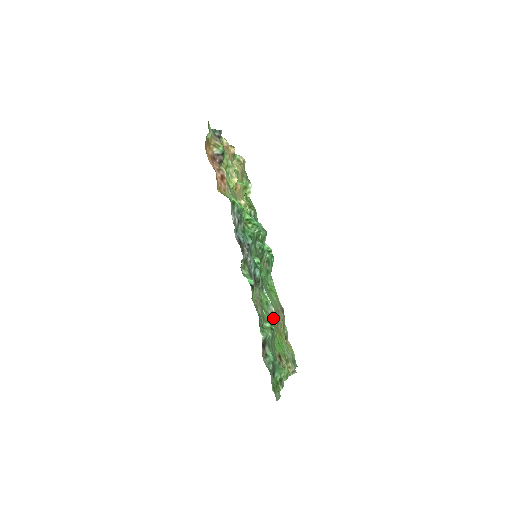
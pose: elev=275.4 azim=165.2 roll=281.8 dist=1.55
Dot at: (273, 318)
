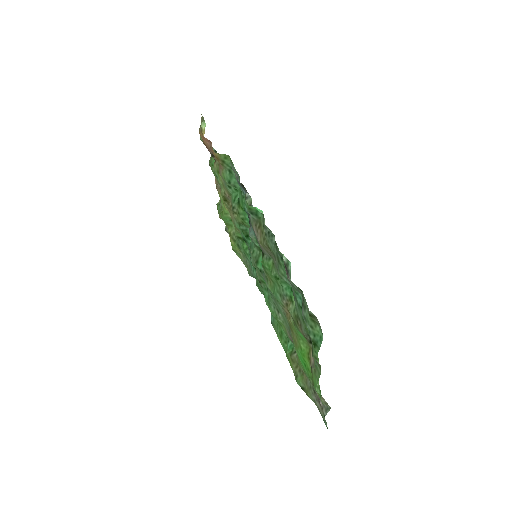
Dot at: occluded
